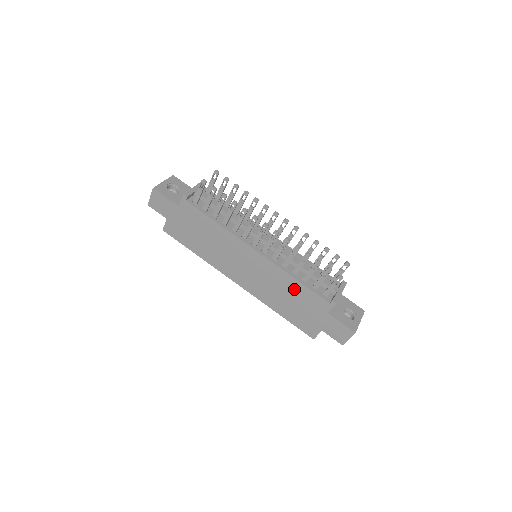
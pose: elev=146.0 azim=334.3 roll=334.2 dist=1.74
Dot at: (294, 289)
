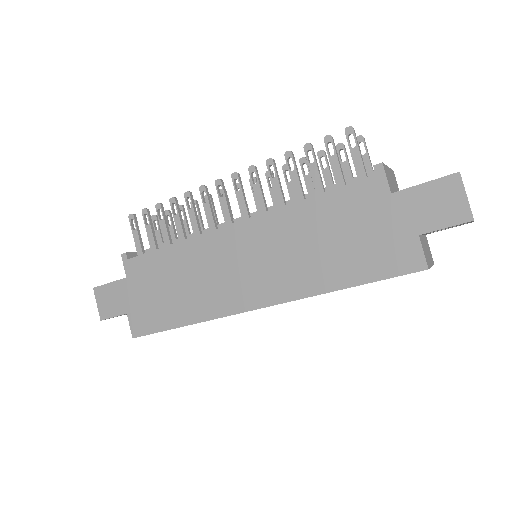
Dot at: (318, 217)
